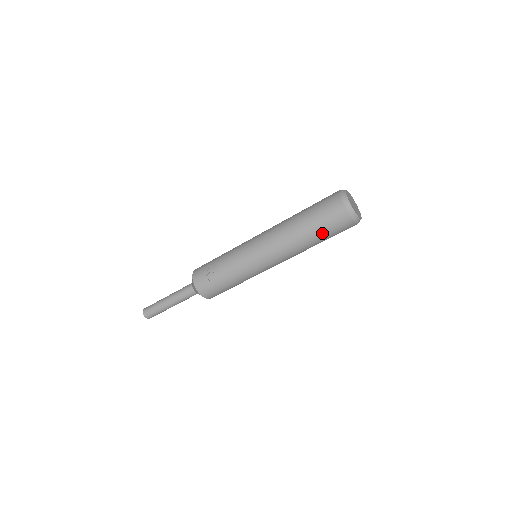
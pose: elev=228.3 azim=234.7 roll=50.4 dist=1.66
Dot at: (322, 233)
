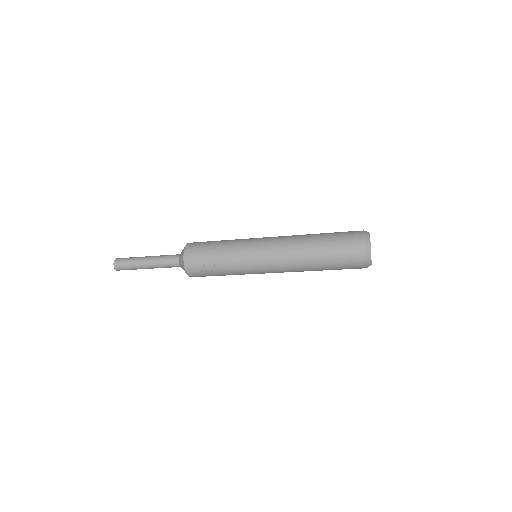
Dot at: occluded
